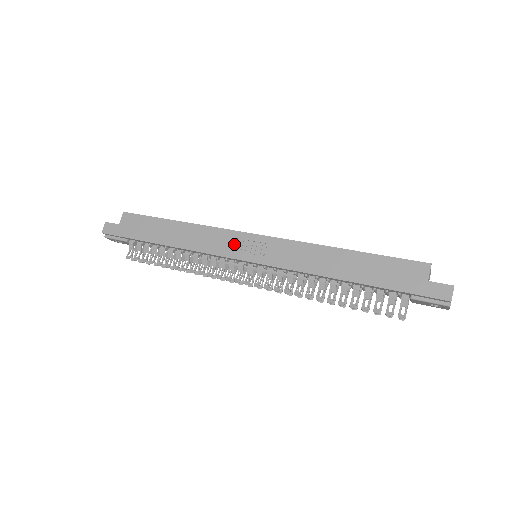
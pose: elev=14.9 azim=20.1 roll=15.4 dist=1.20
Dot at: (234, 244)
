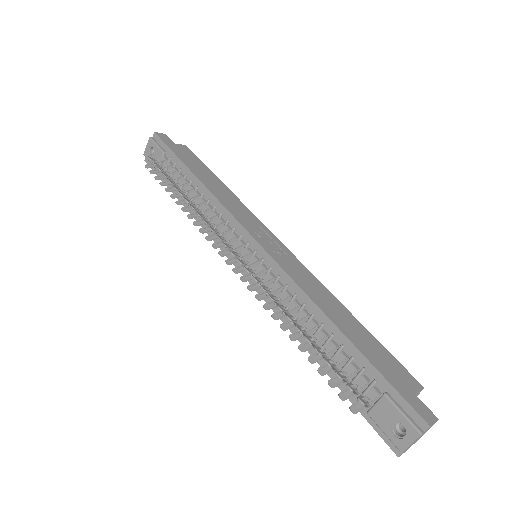
Dot at: (255, 227)
